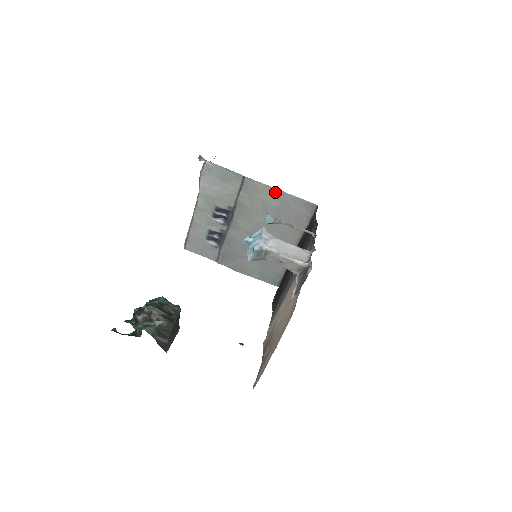
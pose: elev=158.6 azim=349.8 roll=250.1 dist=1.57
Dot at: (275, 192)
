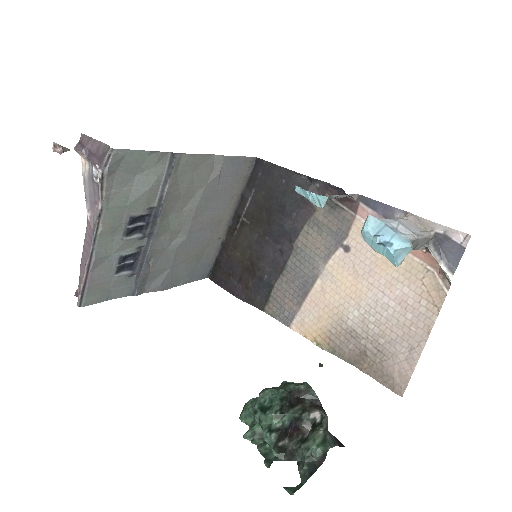
Dot at: (211, 160)
